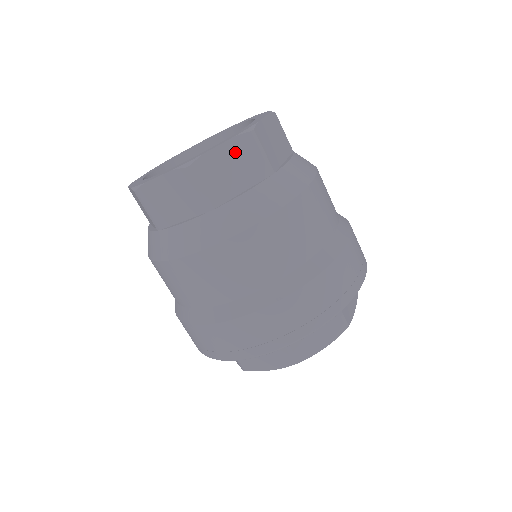
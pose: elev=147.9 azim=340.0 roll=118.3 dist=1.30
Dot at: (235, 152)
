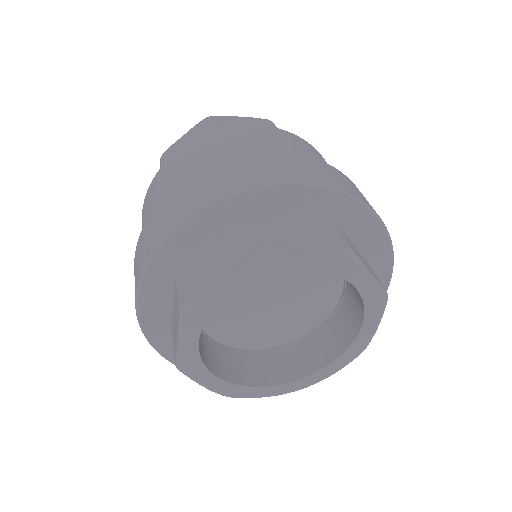
Dot at: (192, 134)
